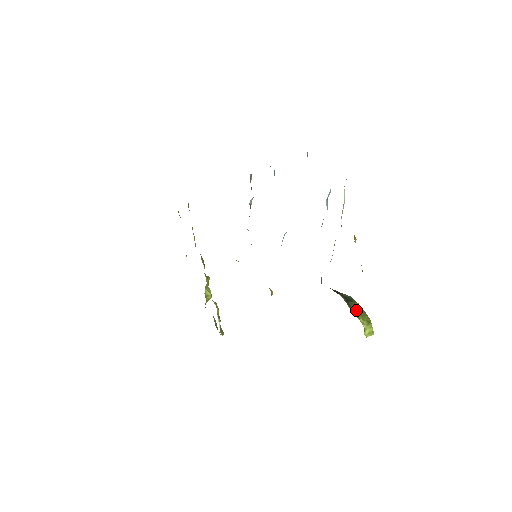
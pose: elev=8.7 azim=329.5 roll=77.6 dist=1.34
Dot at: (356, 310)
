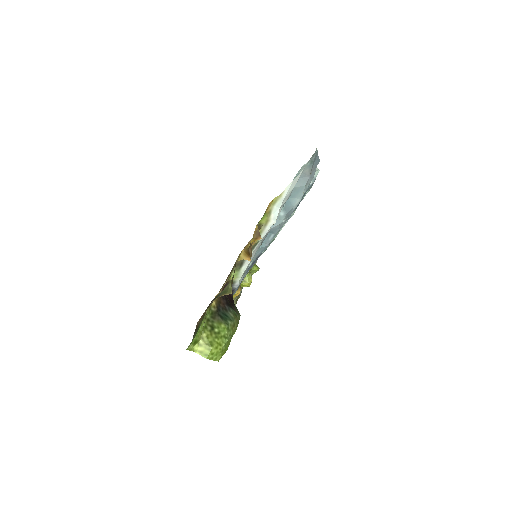
Dot at: (213, 325)
